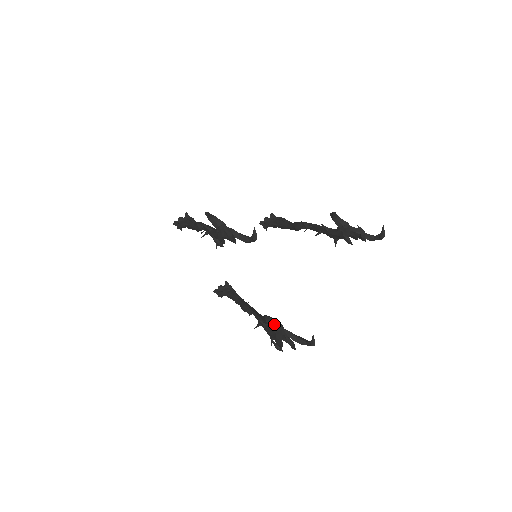
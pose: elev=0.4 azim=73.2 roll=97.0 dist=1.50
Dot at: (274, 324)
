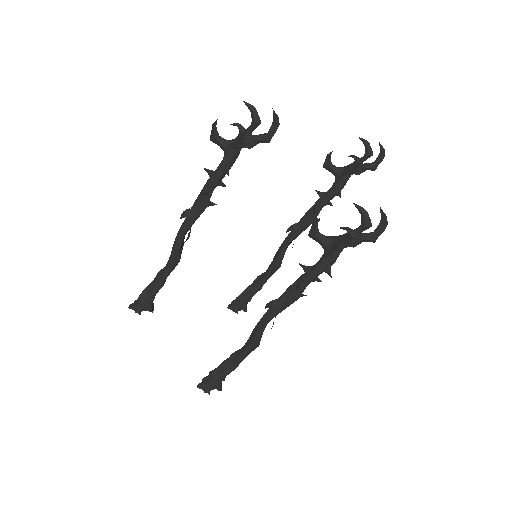
Dot at: (326, 237)
